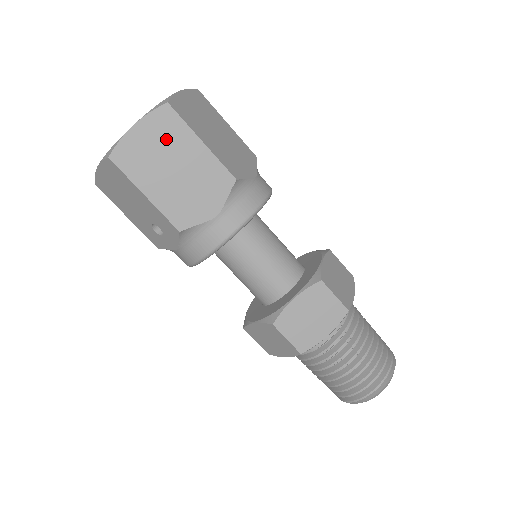
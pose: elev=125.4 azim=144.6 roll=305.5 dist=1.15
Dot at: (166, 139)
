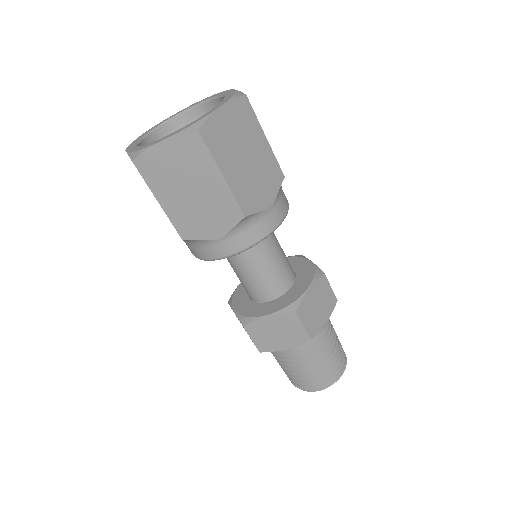
Dot at: (189, 163)
